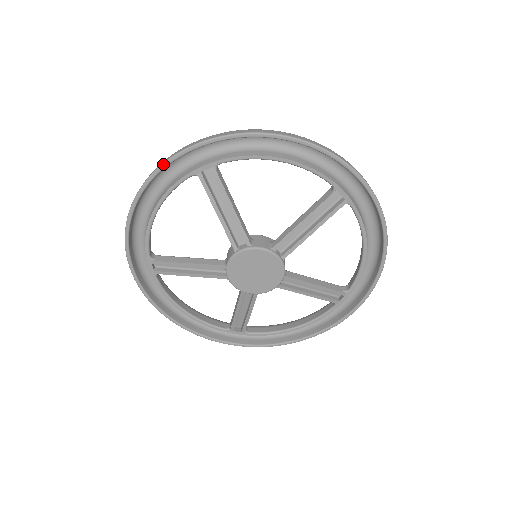
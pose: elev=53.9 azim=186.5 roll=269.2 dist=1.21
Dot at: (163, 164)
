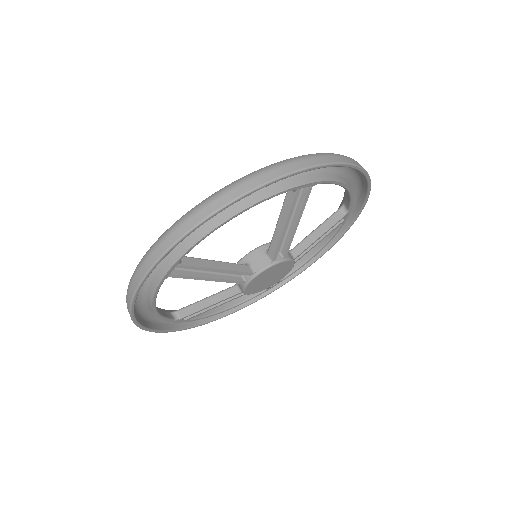
Dot at: (134, 296)
